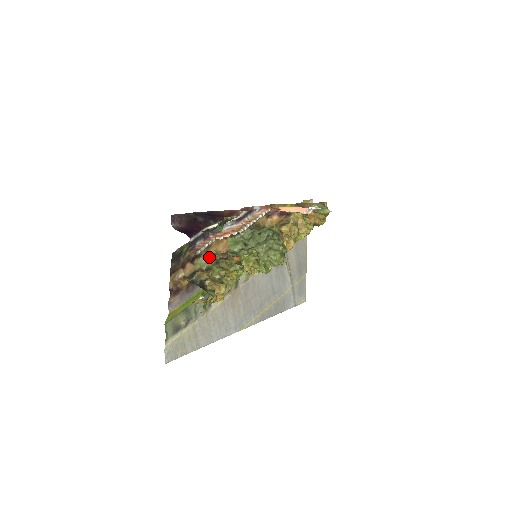
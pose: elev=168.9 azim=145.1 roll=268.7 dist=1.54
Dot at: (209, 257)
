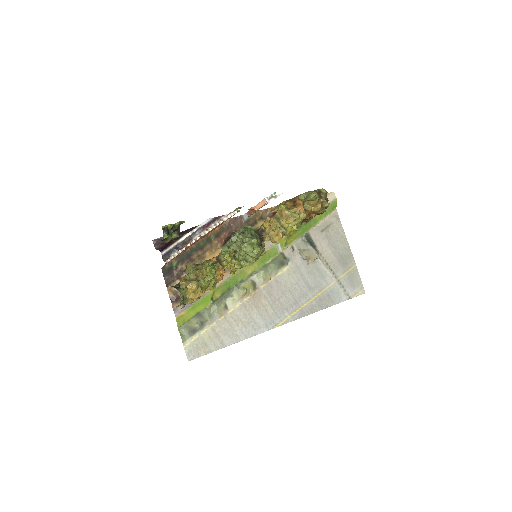
Dot at: (192, 264)
